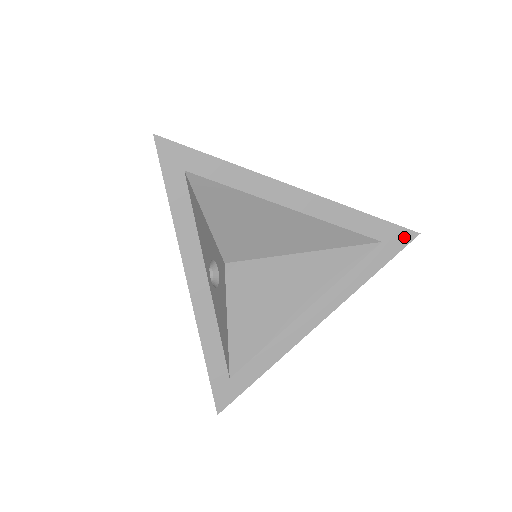
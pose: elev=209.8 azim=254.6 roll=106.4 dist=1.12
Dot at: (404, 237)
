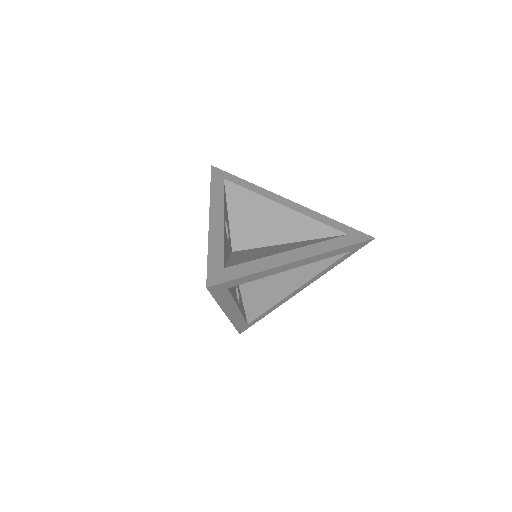
Dot at: (364, 237)
